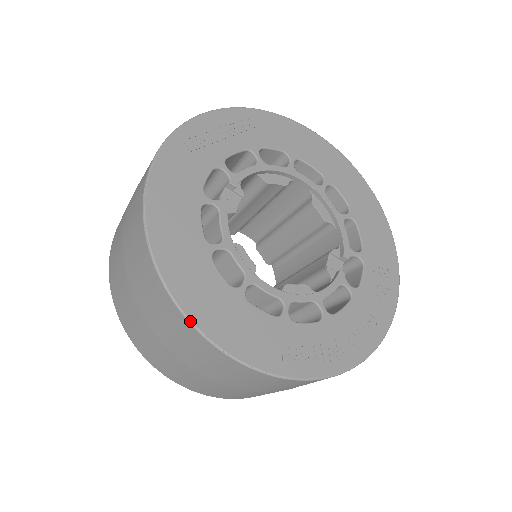
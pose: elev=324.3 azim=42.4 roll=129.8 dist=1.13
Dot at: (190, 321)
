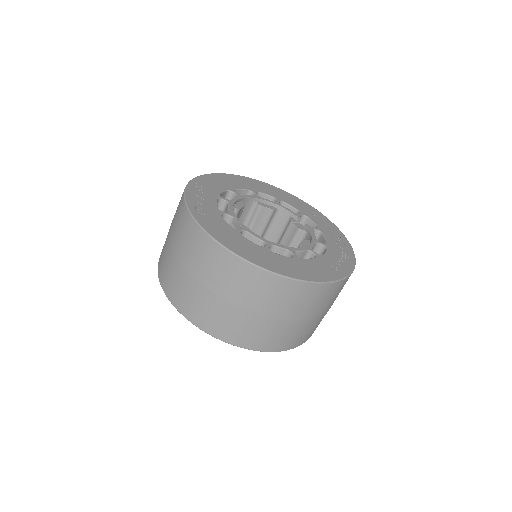
Dot at: (301, 280)
